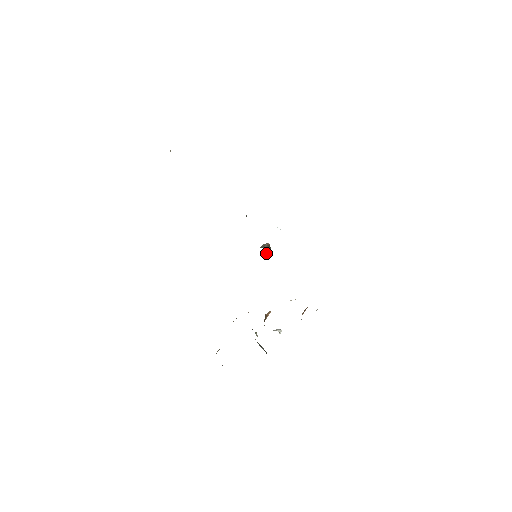
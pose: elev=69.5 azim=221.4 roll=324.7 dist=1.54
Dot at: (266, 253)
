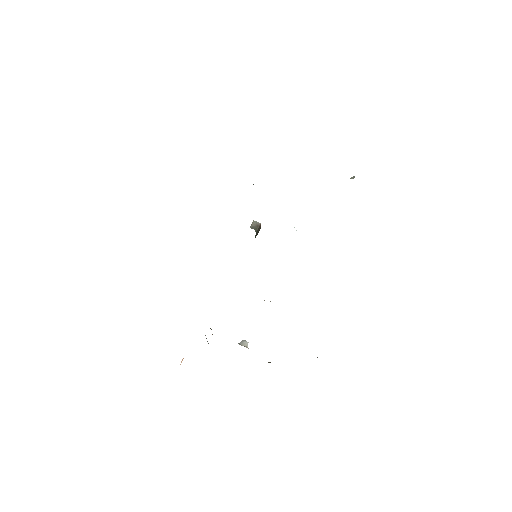
Dot at: (255, 237)
